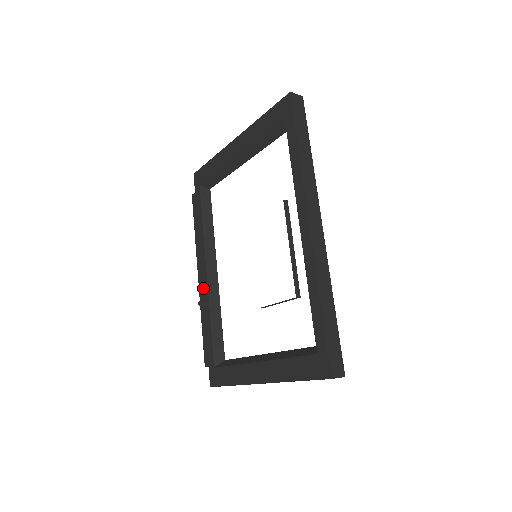
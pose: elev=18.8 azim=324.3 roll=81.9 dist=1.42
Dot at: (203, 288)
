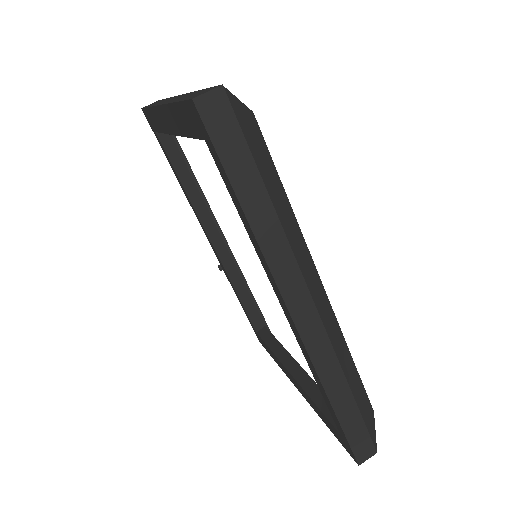
Dot at: (216, 256)
